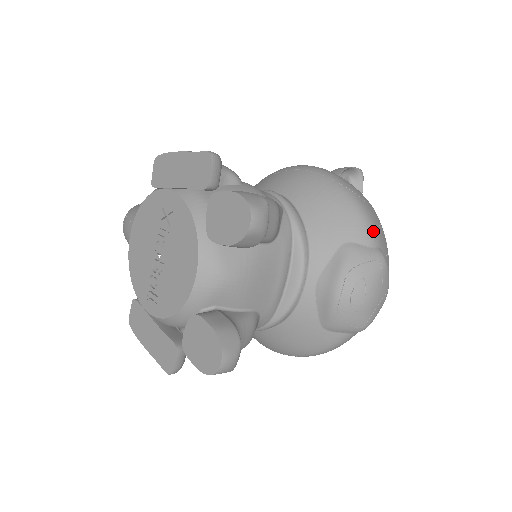
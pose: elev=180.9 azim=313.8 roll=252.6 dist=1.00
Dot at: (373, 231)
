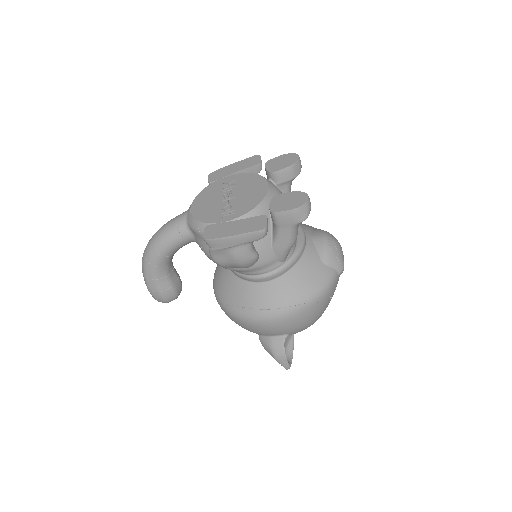
Dot at: occluded
